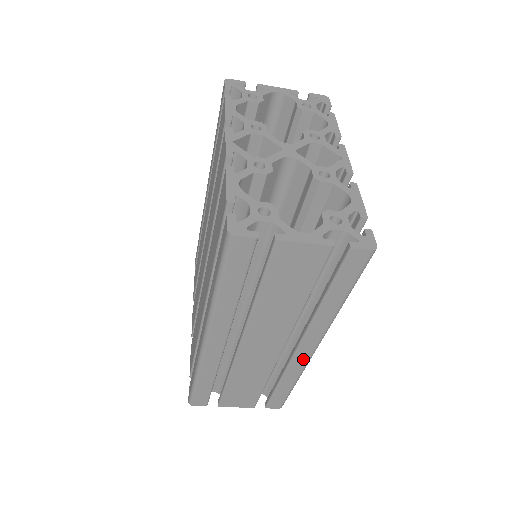
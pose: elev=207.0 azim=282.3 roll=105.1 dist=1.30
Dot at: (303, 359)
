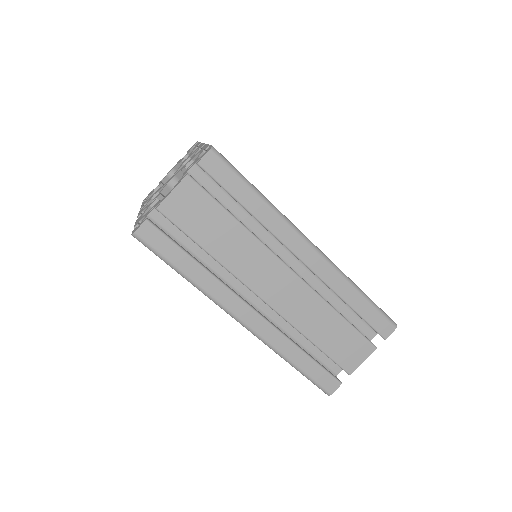
Dot at: (322, 266)
